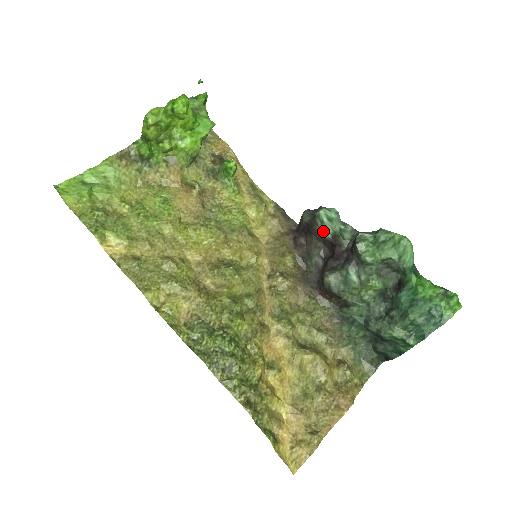
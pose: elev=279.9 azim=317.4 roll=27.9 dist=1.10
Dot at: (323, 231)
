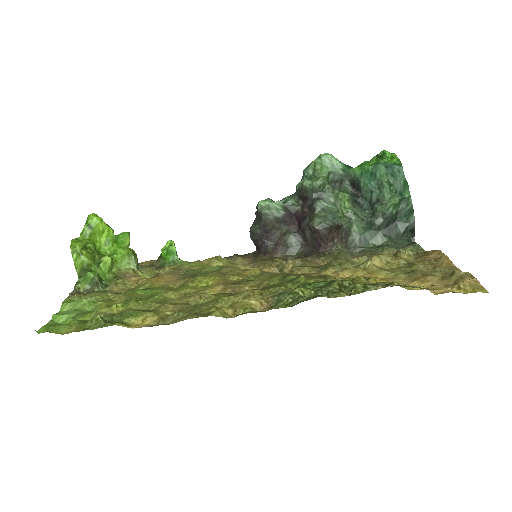
Dot at: (275, 213)
